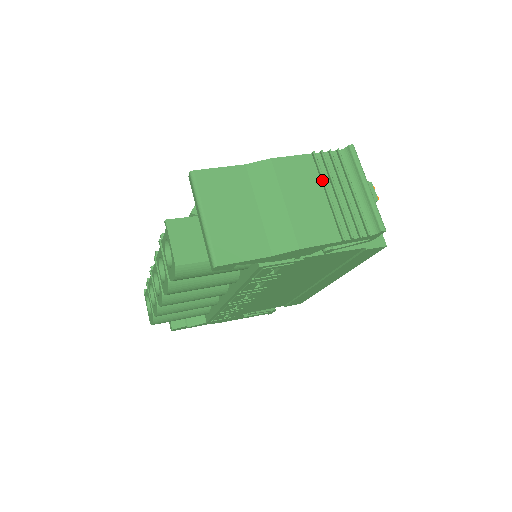
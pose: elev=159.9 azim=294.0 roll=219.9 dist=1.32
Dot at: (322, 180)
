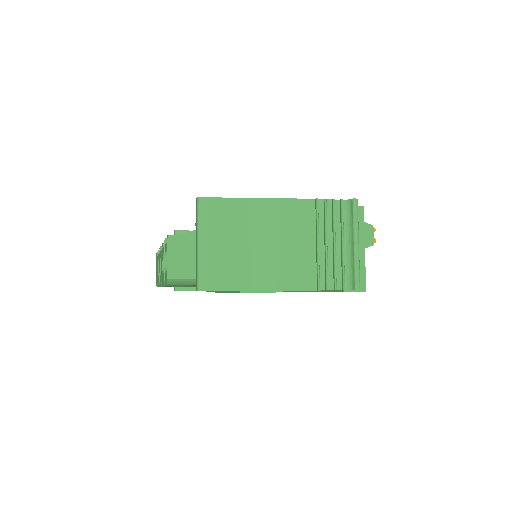
Dot at: (316, 229)
